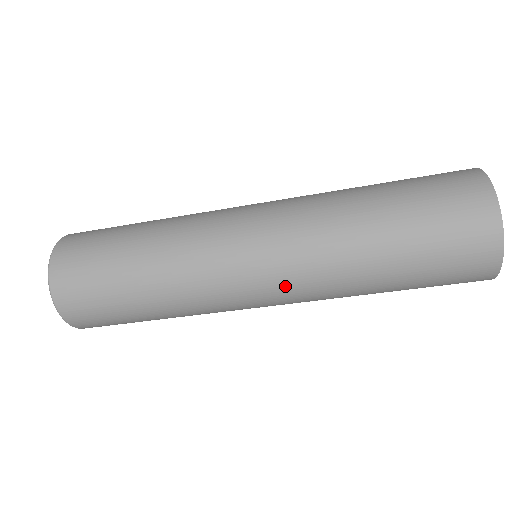
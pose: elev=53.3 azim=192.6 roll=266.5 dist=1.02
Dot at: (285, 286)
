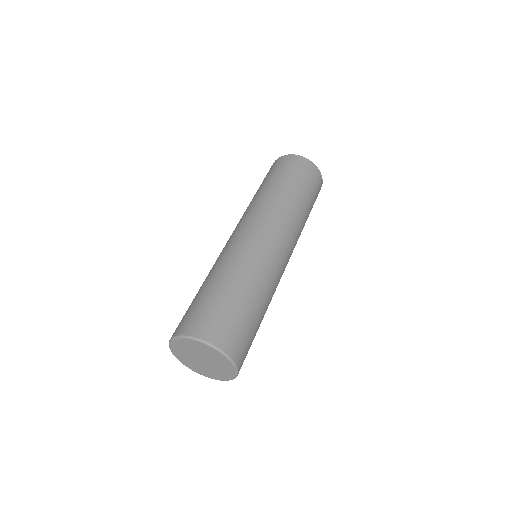
Dot at: (281, 230)
